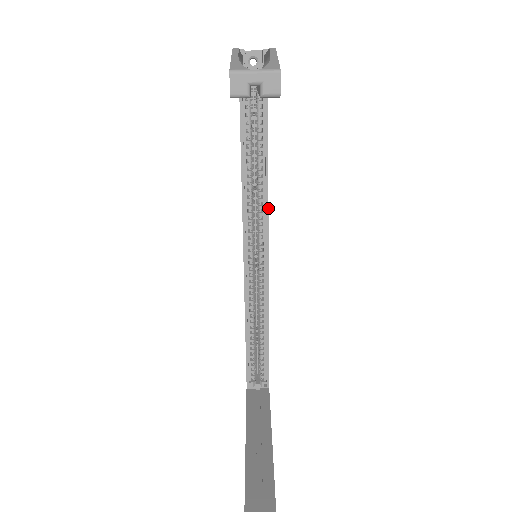
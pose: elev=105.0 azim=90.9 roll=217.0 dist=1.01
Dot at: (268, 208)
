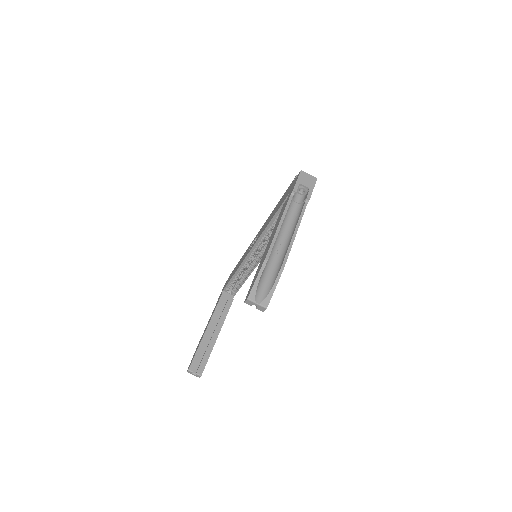
Dot at: occluded
